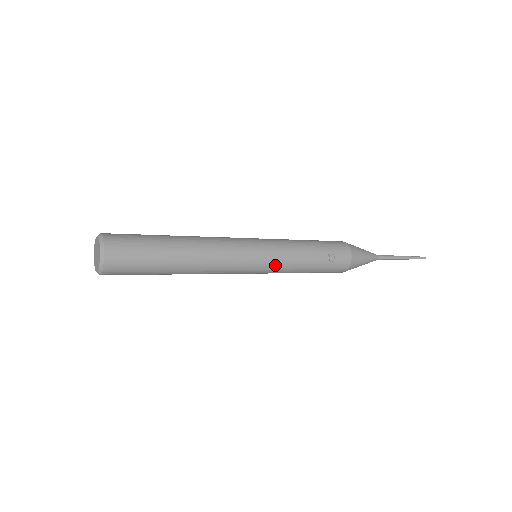
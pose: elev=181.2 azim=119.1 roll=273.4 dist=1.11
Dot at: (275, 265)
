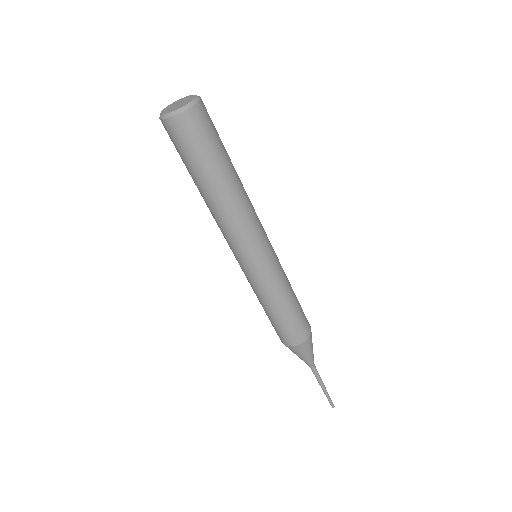
Dot at: (278, 262)
